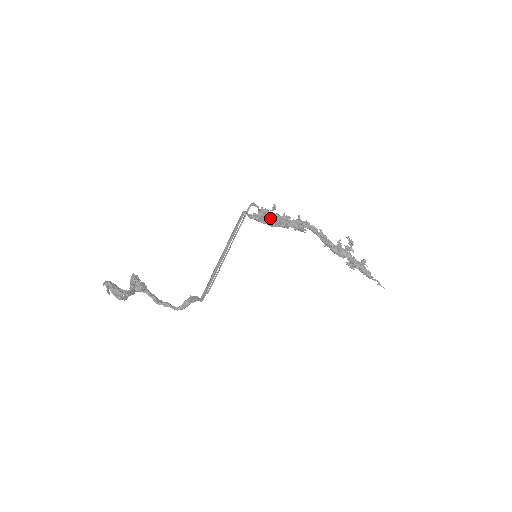
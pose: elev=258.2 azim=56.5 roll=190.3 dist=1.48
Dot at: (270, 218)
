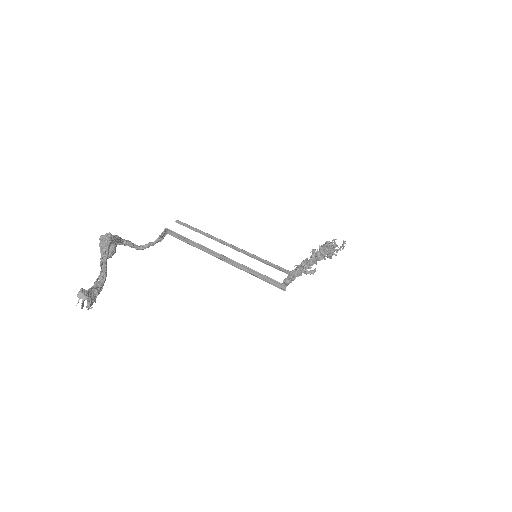
Dot at: (301, 275)
